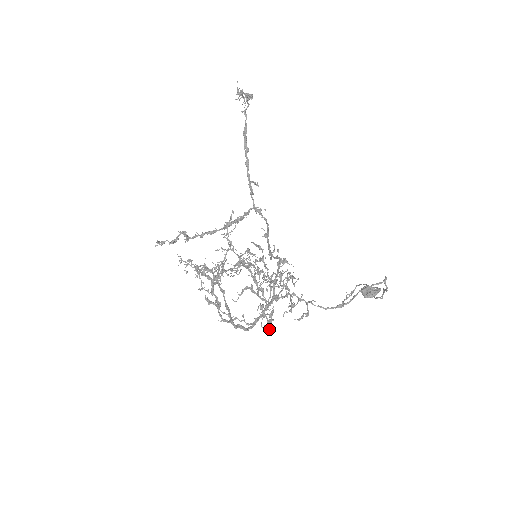
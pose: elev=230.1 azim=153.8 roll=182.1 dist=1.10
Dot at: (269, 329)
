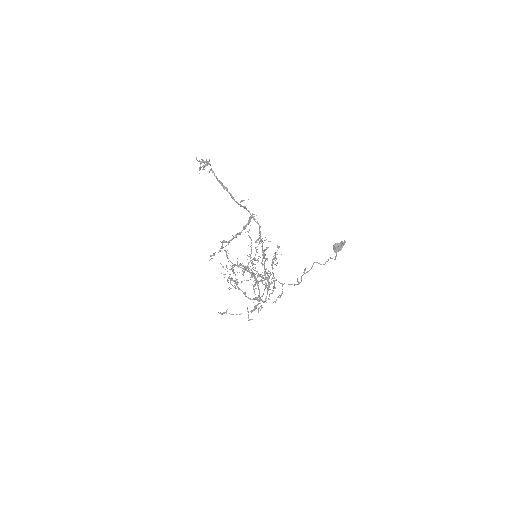
Dot at: occluded
